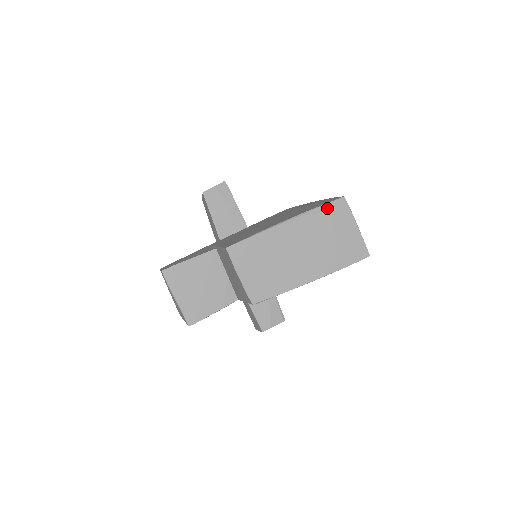
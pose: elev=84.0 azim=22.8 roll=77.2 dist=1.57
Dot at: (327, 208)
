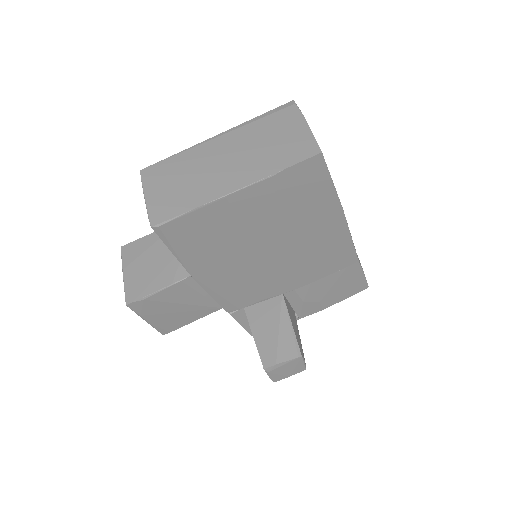
Dot at: (268, 114)
